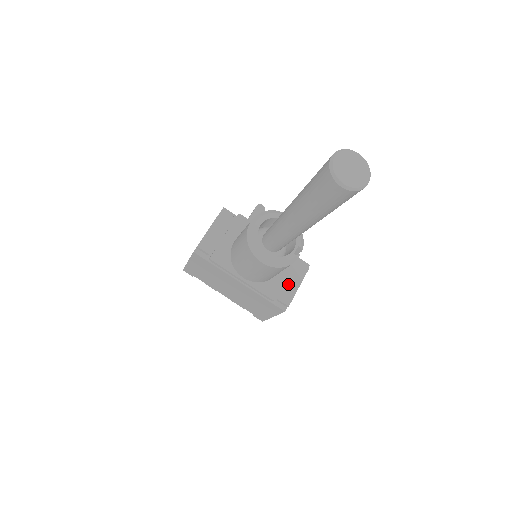
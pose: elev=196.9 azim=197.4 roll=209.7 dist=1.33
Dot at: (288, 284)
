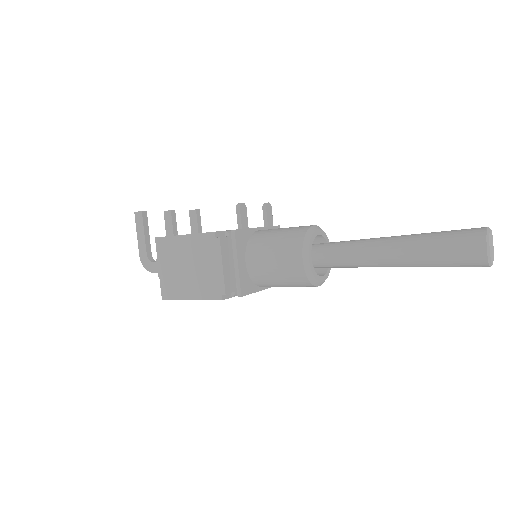
Dot at: occluded
